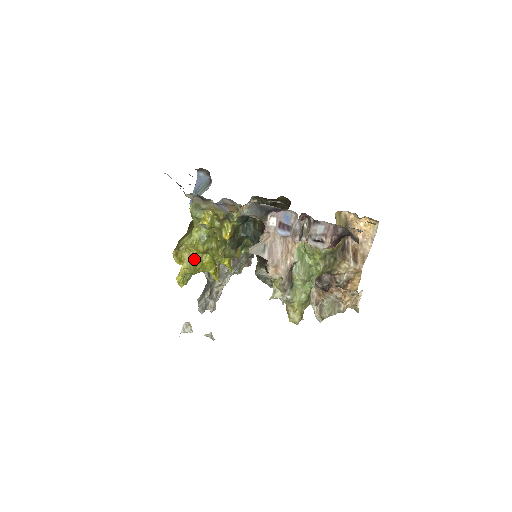
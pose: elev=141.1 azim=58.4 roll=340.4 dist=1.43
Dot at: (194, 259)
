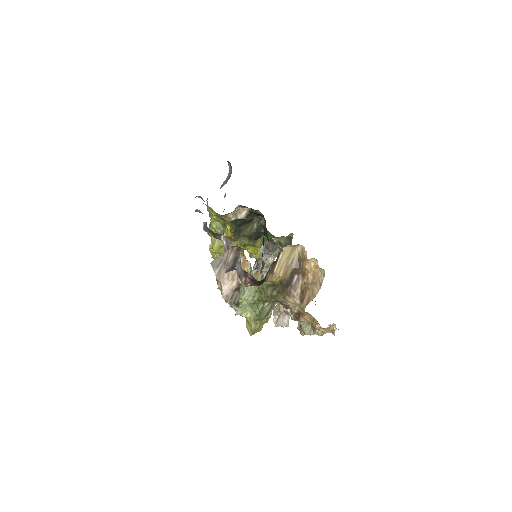
Dot at: (219, 242)
